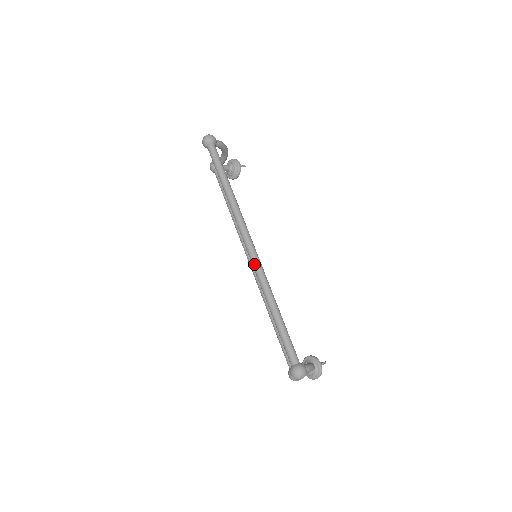
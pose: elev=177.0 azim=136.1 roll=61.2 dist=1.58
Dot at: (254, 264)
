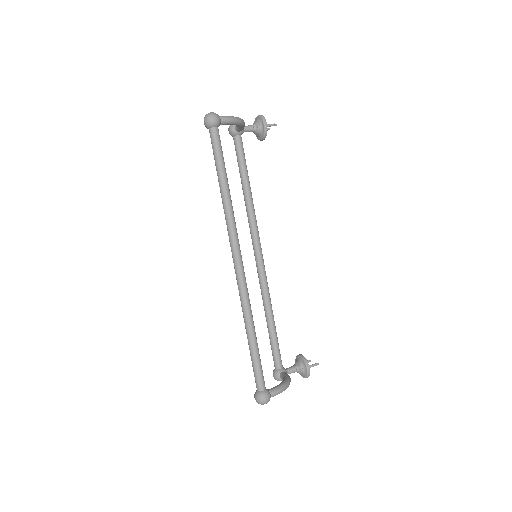
Dot at: (237, 283)
